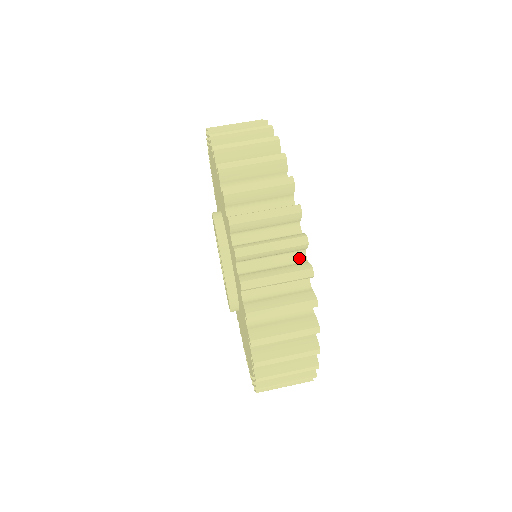
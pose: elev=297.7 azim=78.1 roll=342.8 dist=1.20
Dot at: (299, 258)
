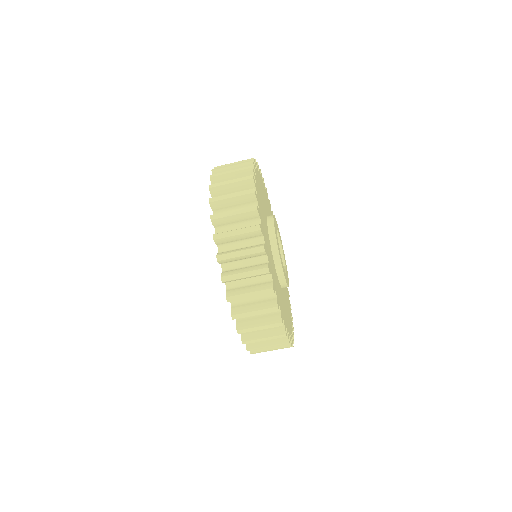
Dot at: (263, 260)
